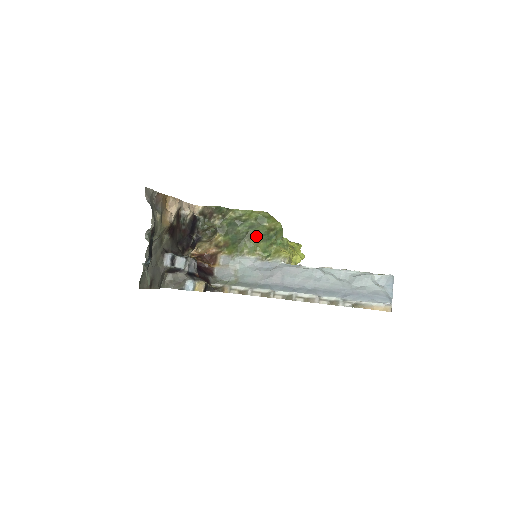
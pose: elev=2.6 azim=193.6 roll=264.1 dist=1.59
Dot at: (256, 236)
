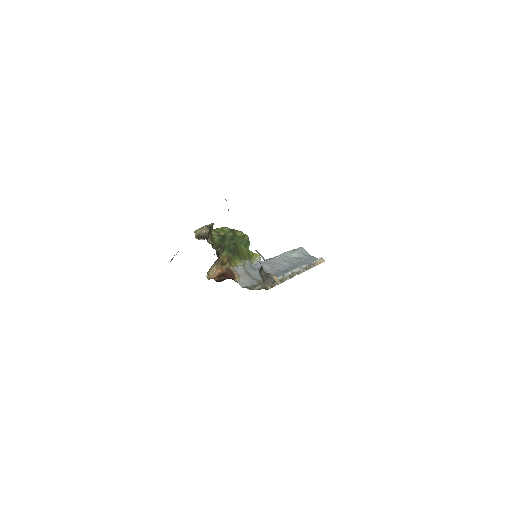
Dot at: (239, 245)
